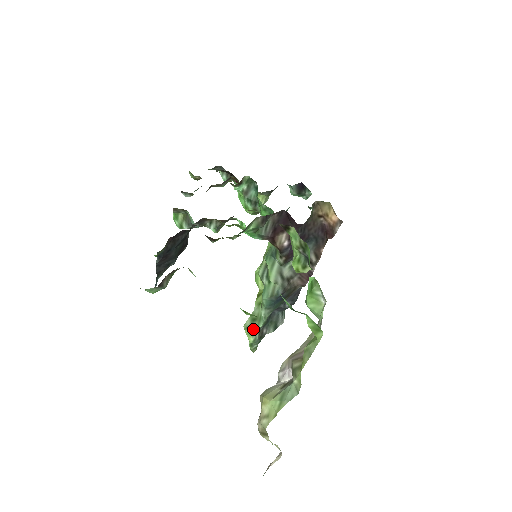
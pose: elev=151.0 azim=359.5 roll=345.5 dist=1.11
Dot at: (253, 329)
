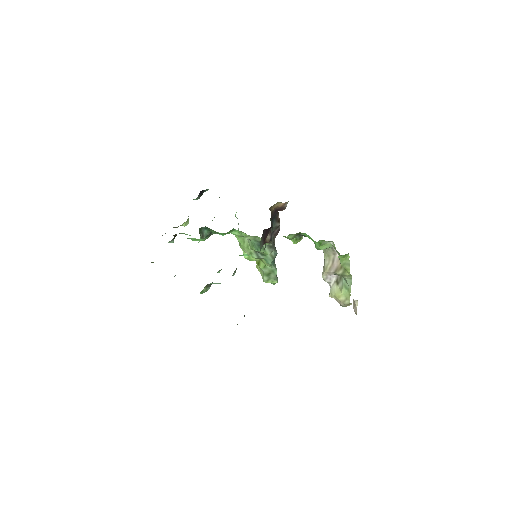
Dot at: (273, 278)
